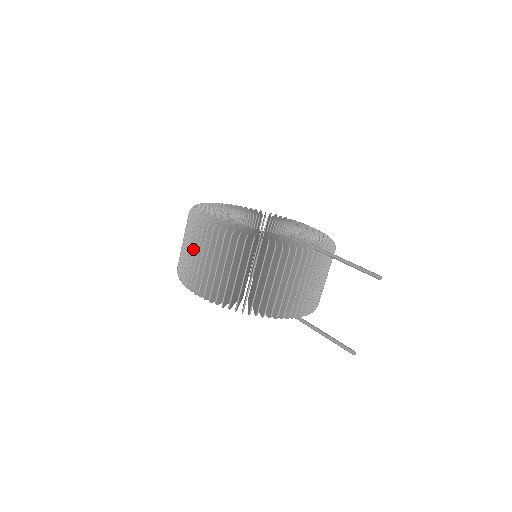
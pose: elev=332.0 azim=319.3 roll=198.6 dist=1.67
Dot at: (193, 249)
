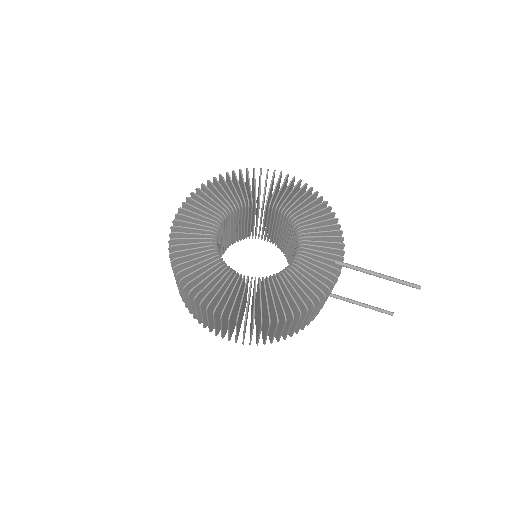
Dot at: (221, 328)
